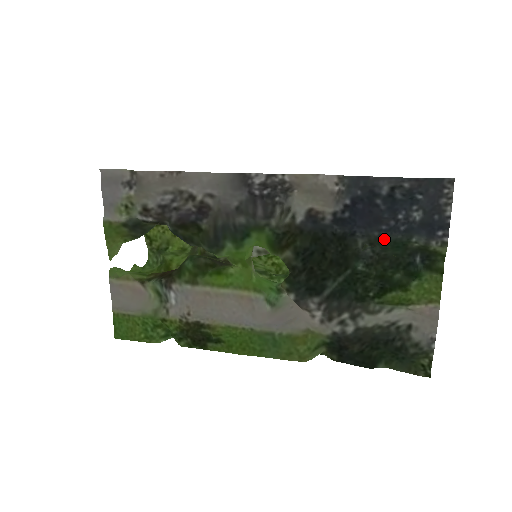
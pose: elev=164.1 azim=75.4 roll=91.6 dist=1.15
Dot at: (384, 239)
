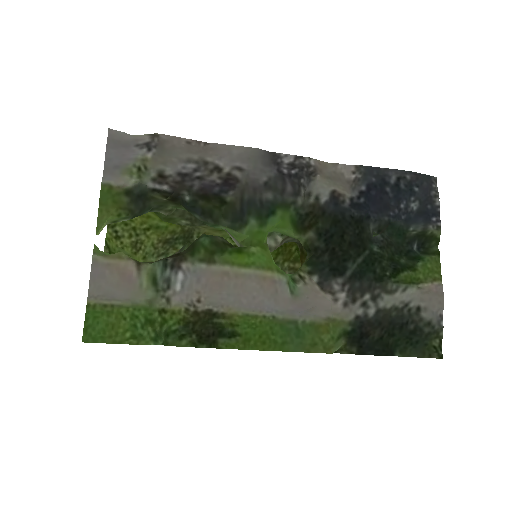
Dot at: (392, 224)
